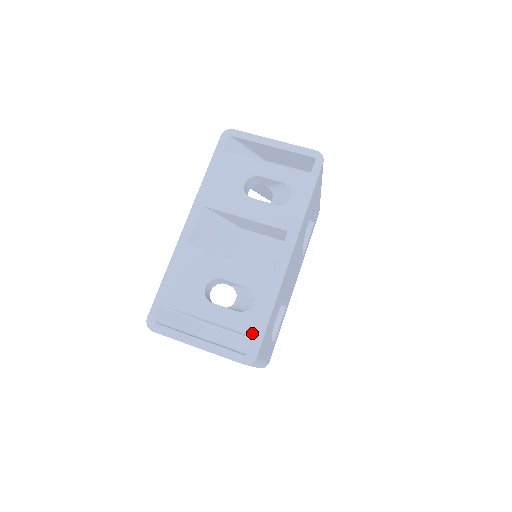
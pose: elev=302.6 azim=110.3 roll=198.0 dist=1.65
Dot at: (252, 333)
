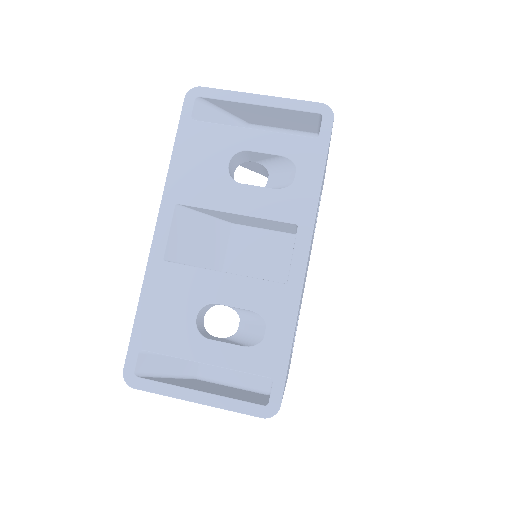
Dot at: (269, 374)
